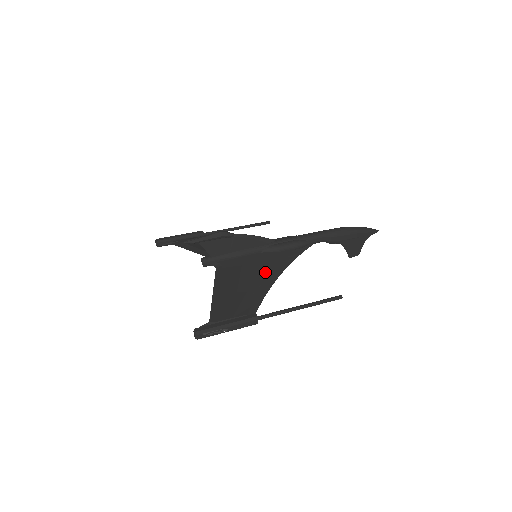
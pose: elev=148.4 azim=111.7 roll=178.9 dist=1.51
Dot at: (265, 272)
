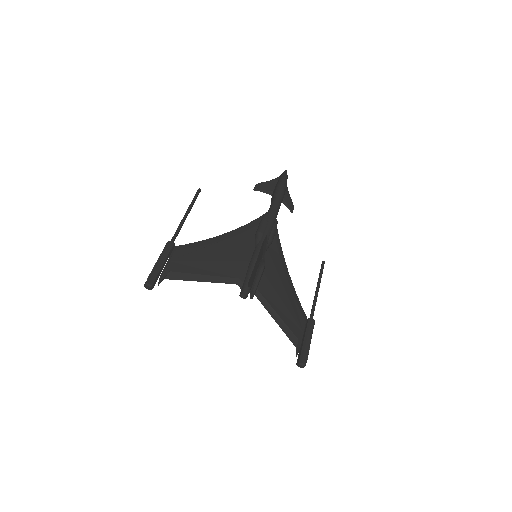
Dot at: (282, 273)
